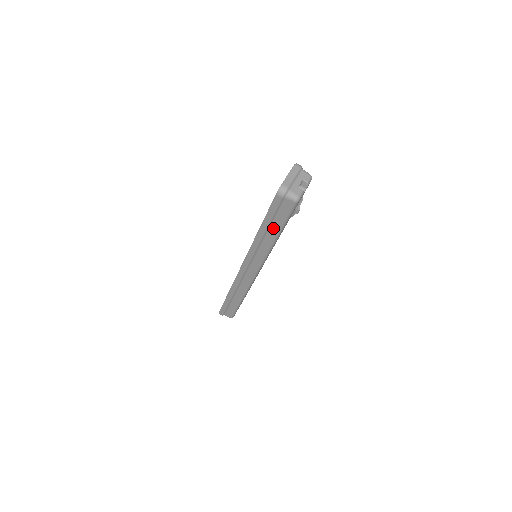
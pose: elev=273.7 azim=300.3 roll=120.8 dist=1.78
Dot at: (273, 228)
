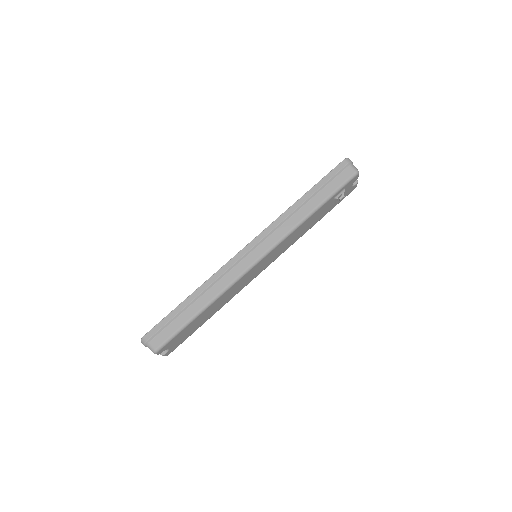
Dot at: (318, 197)
